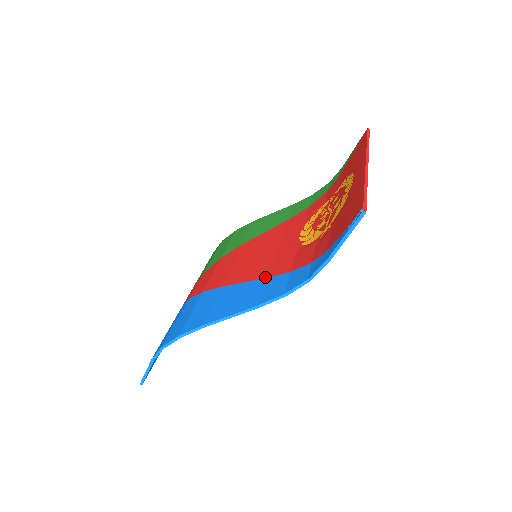
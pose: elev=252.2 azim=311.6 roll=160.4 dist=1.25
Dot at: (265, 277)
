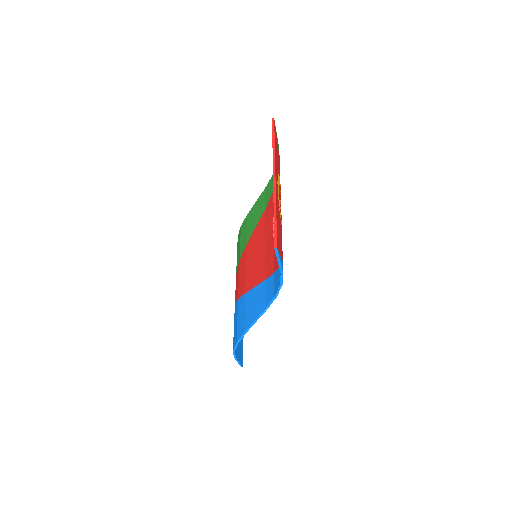
Dot at: (263, 280)
